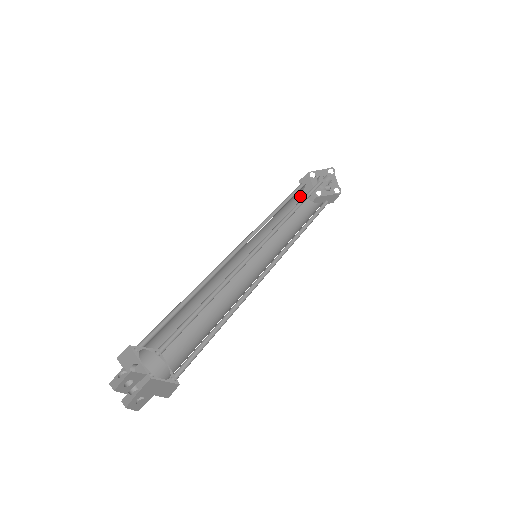
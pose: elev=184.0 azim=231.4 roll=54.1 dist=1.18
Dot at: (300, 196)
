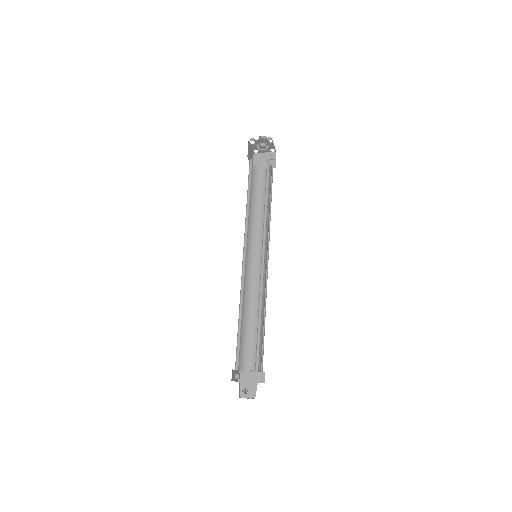
Dot at: occluded
